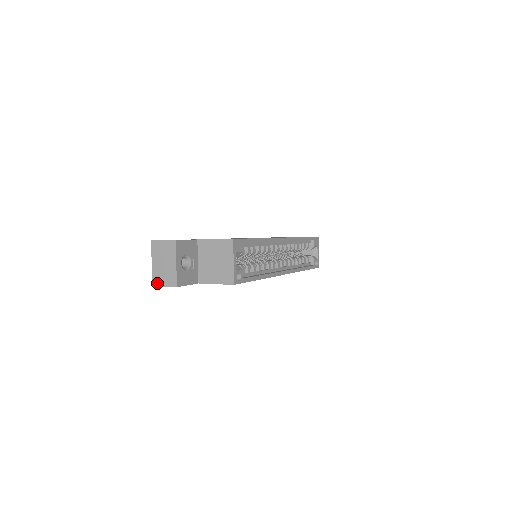
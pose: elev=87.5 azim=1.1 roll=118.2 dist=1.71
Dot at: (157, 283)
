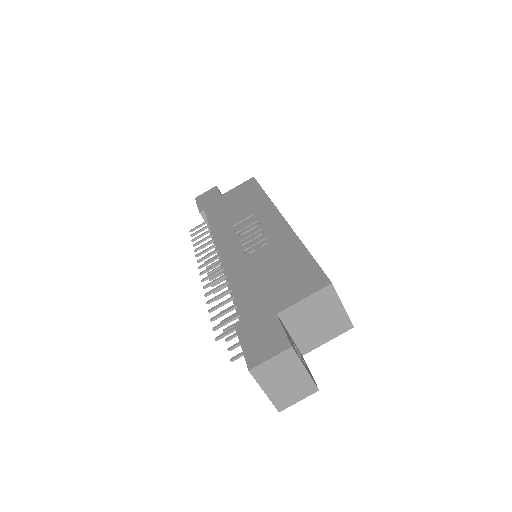
Dot at: (285, 405)
